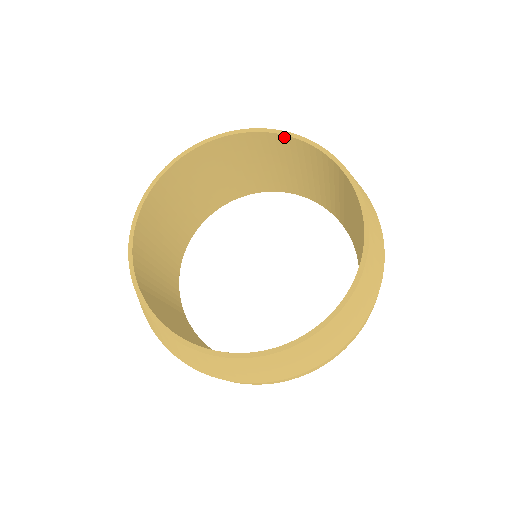
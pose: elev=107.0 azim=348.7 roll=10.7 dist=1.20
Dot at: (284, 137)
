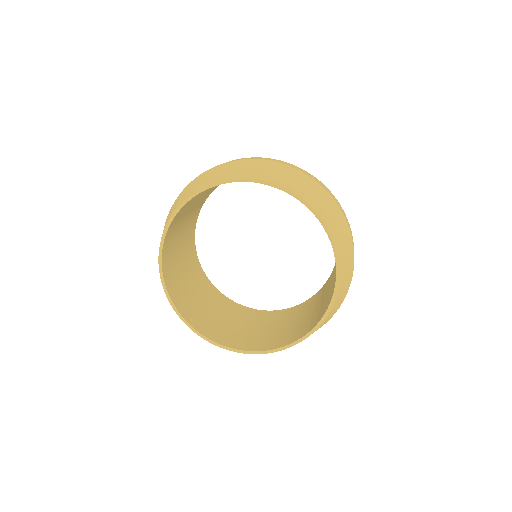
Dot at: (319, 220)
